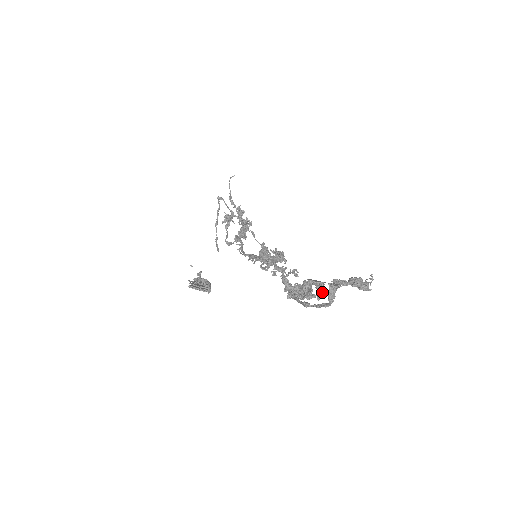
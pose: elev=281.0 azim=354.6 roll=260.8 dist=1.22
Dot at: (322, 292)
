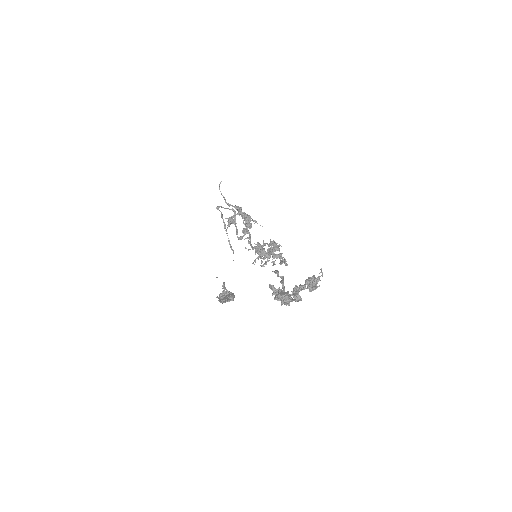
Dot at: (289, 300)
